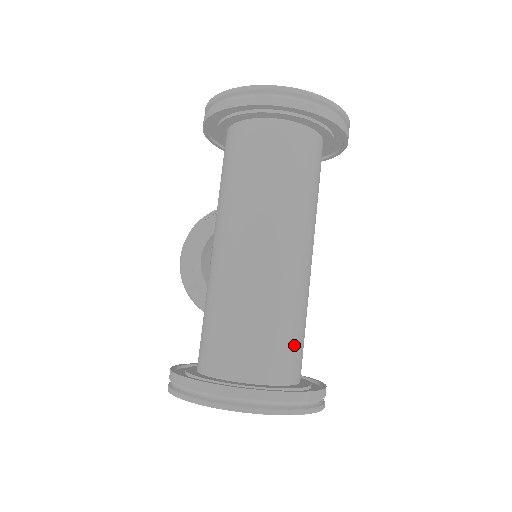
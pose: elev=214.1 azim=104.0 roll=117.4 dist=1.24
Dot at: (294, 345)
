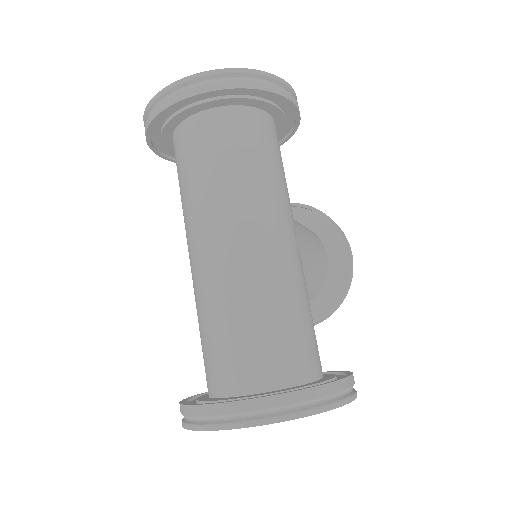
Dot at: (276, 342)
